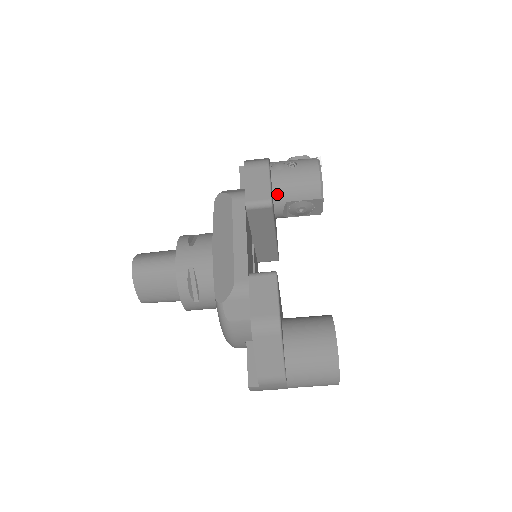
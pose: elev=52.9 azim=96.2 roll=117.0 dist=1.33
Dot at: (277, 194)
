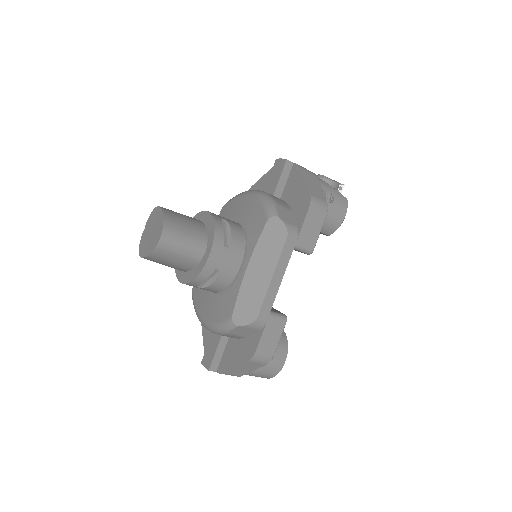
Dot at: occluded
